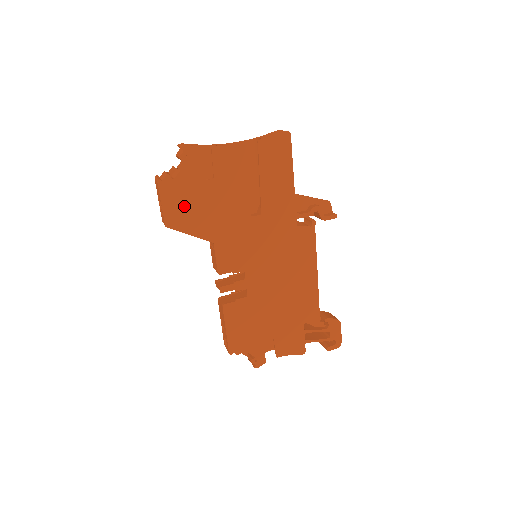
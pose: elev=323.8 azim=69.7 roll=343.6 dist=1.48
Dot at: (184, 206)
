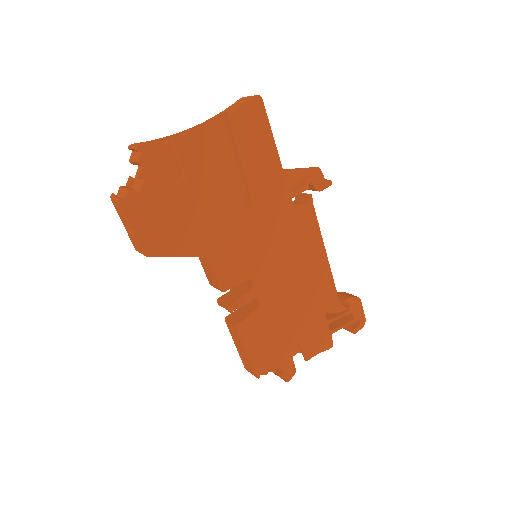
Dot at: (161, 223)
